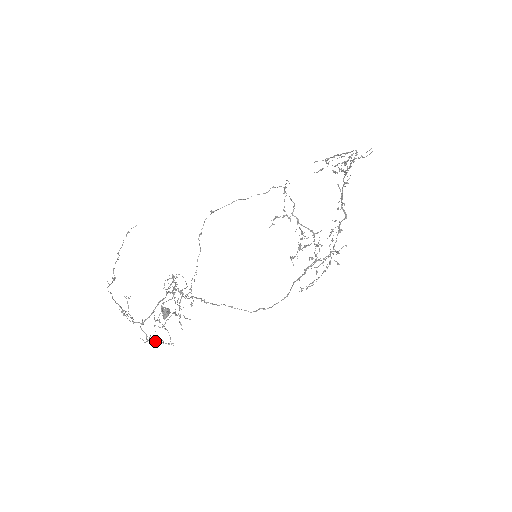
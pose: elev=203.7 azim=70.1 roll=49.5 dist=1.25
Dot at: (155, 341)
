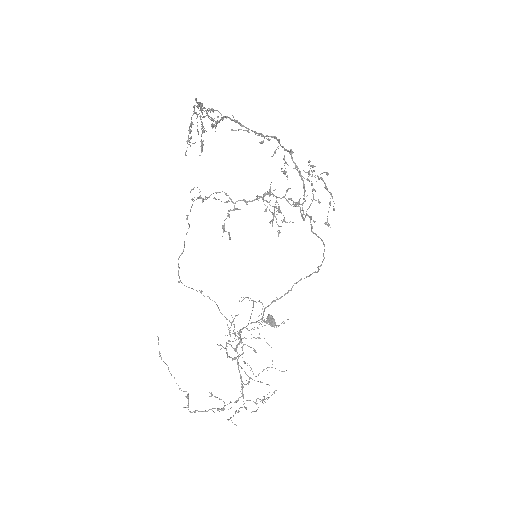
Dot at: (263, 400)
